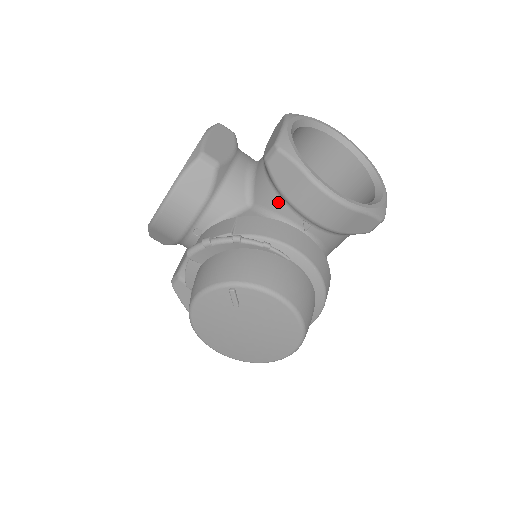
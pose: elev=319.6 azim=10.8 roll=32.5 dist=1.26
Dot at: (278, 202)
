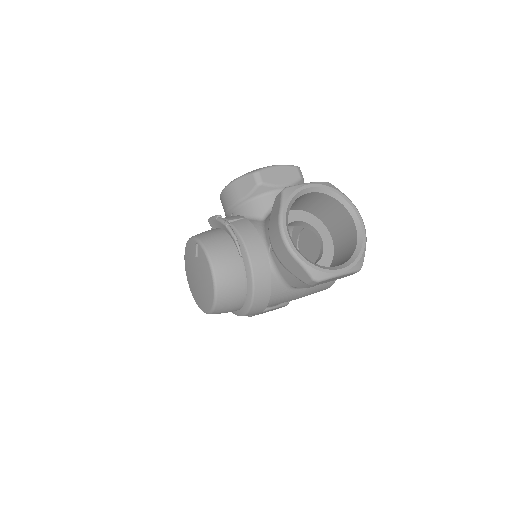
Dot at: (268, 224)
